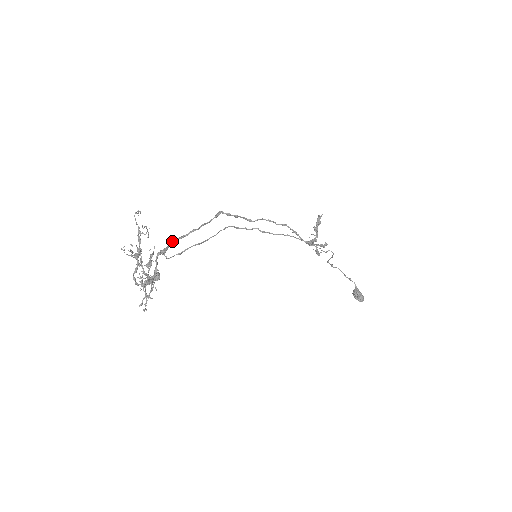
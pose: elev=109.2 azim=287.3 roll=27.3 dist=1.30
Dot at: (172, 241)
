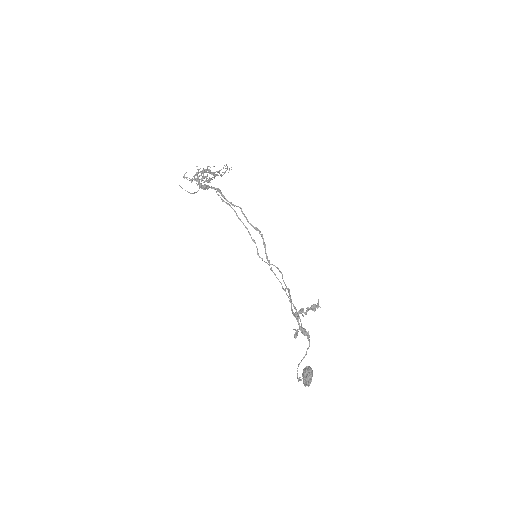
Dot at: (226, 199)
